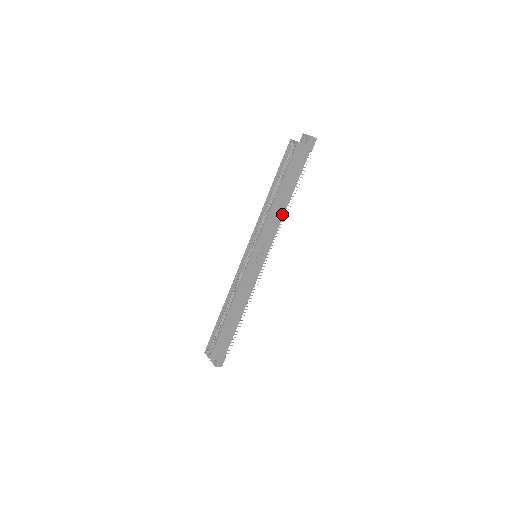
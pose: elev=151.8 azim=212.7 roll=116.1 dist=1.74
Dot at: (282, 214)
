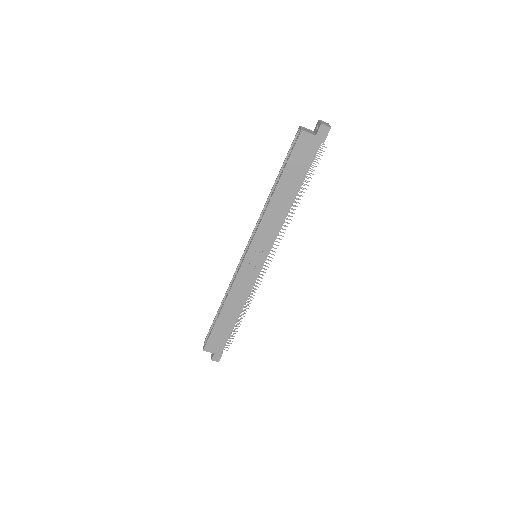
Dot at: (284, 214)
